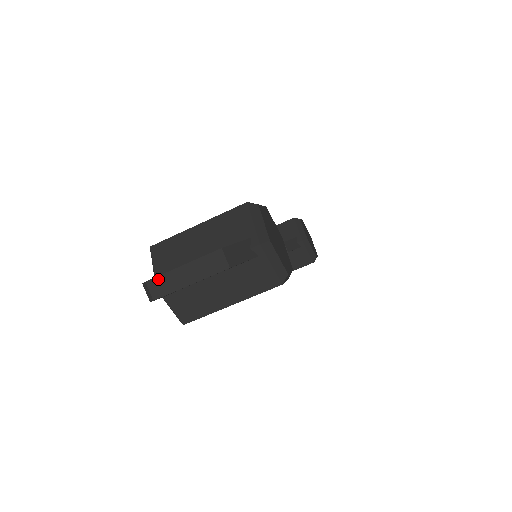
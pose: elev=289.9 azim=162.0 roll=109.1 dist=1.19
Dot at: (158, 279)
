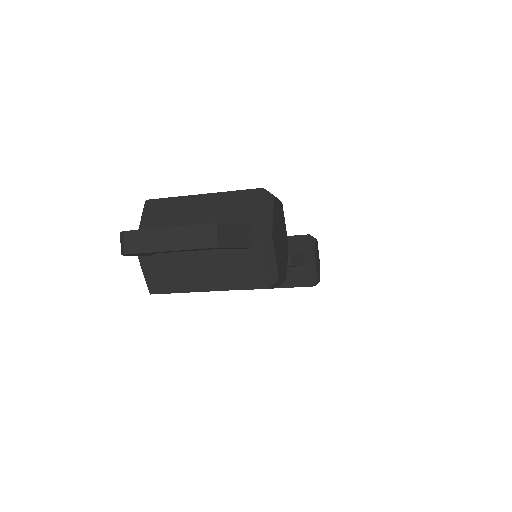
Dot at: (138, 233)
